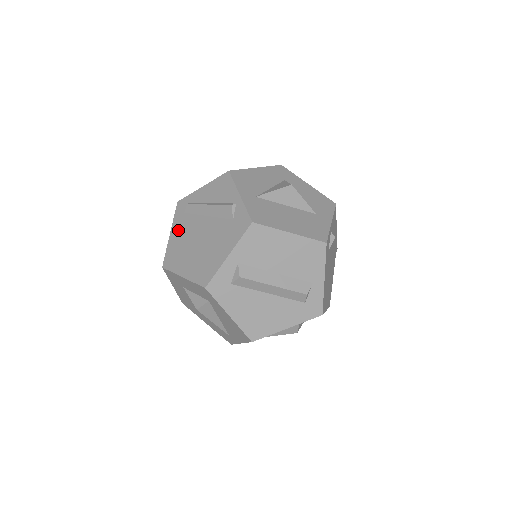
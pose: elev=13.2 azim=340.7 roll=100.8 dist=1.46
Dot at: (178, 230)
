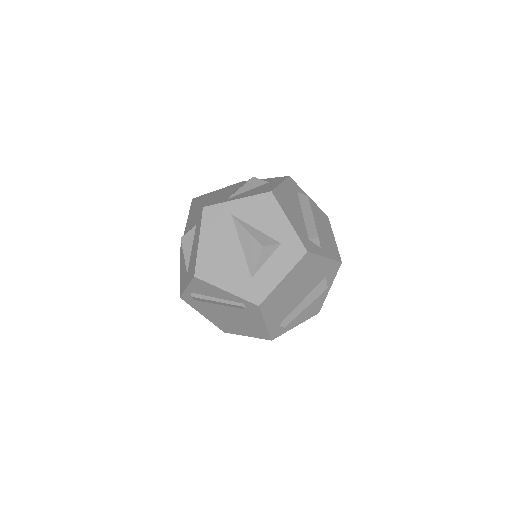
Dot at: occluded
